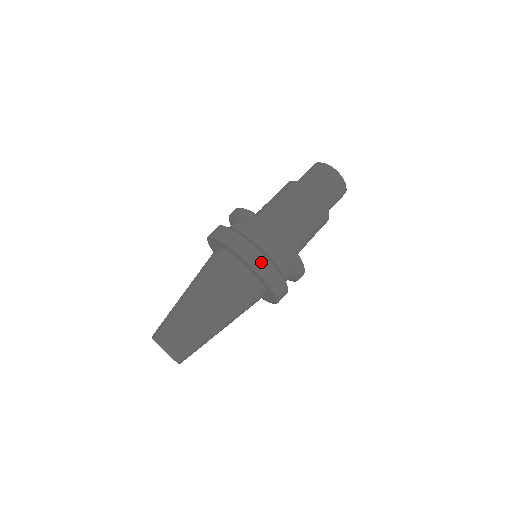
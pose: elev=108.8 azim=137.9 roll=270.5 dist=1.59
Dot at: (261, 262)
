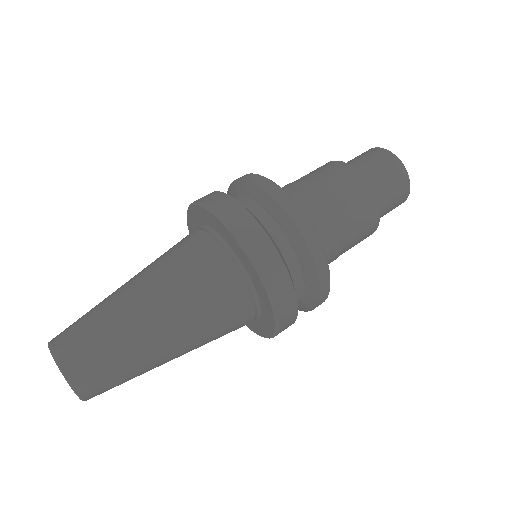
Dot at: (210, 196)
